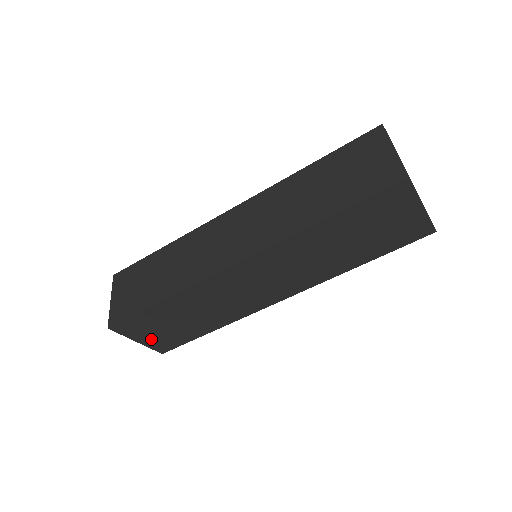
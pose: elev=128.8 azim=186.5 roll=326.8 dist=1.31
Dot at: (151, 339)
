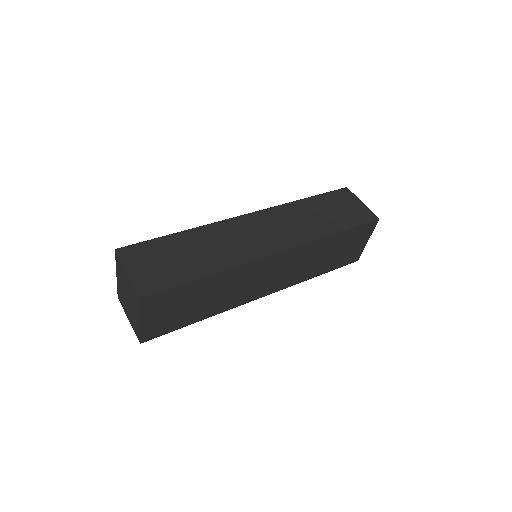
Dot at: (154, 321)
